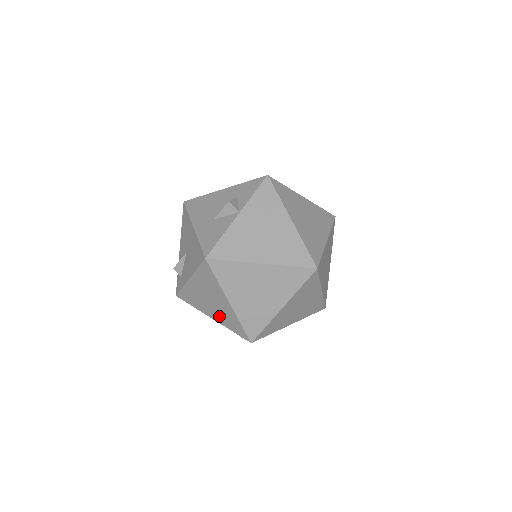
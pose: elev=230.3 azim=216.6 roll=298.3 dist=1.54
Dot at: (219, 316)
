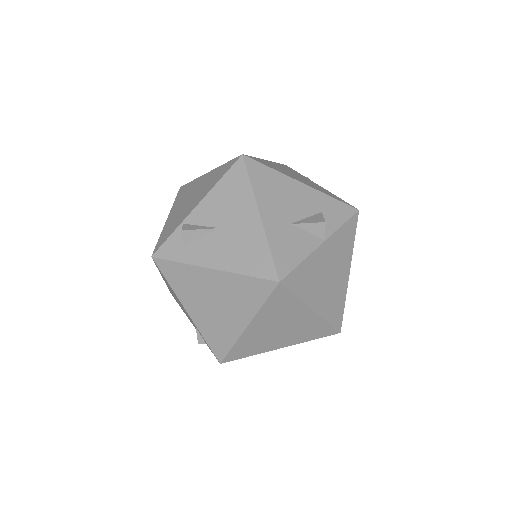
Dot at: (205, 320)
